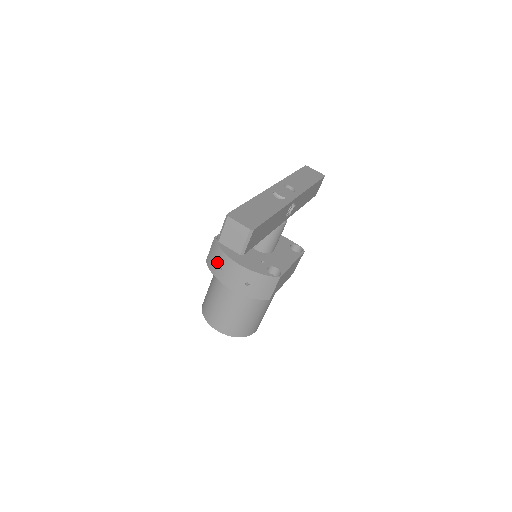
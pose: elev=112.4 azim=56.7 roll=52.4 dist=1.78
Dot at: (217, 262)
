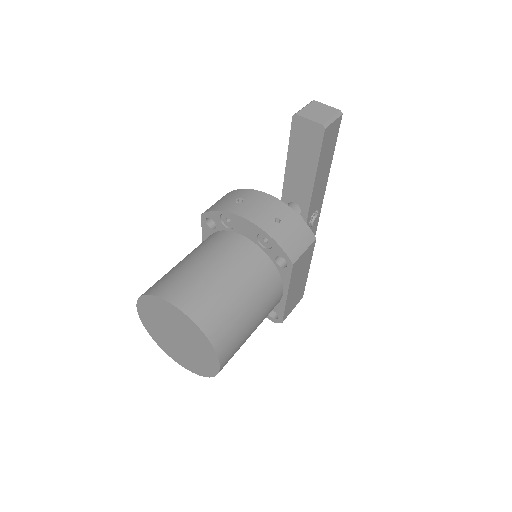
Dot at: (233, 199)
